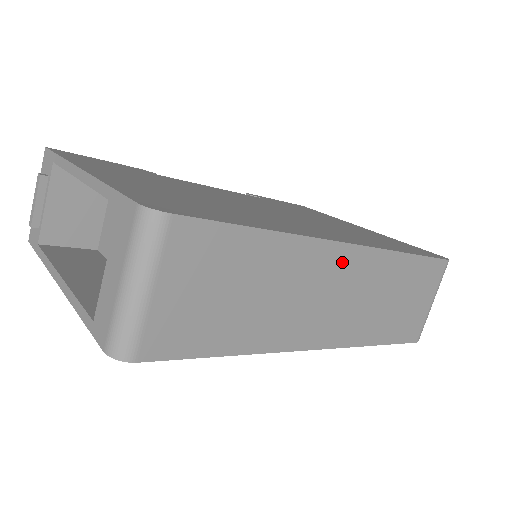
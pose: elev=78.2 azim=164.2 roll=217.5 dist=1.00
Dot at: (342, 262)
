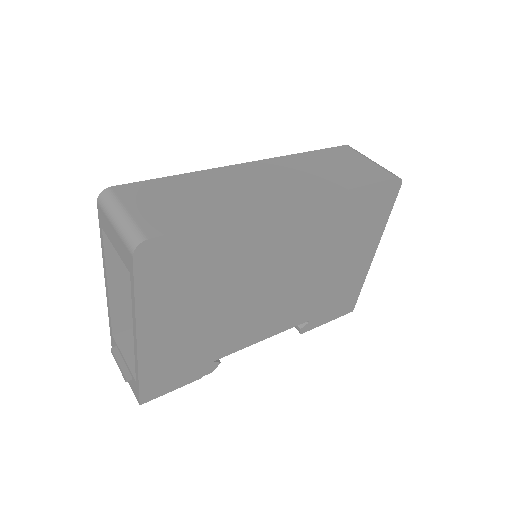
Dot at: (252, 169)
